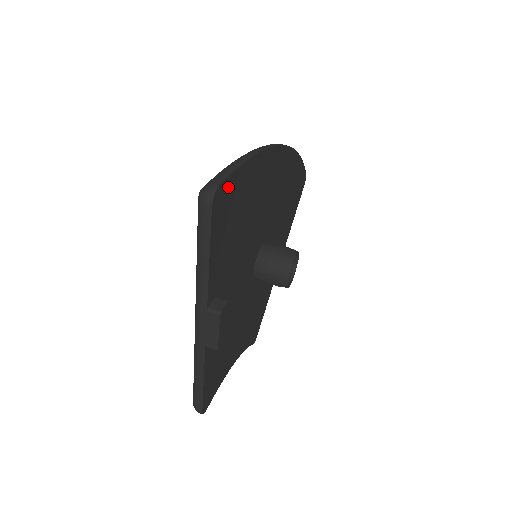
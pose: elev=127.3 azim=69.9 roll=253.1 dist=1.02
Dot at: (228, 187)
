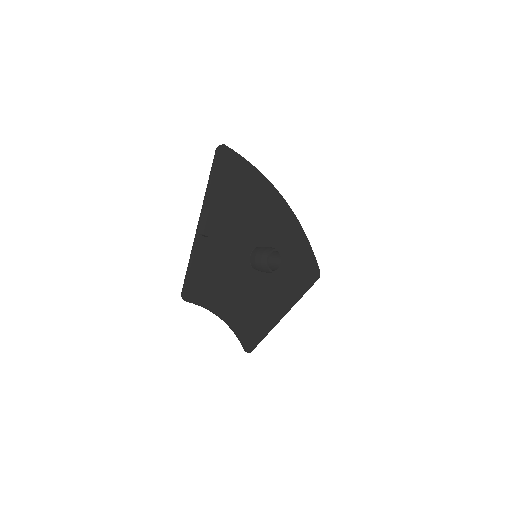
Dot at: (231, 155)
